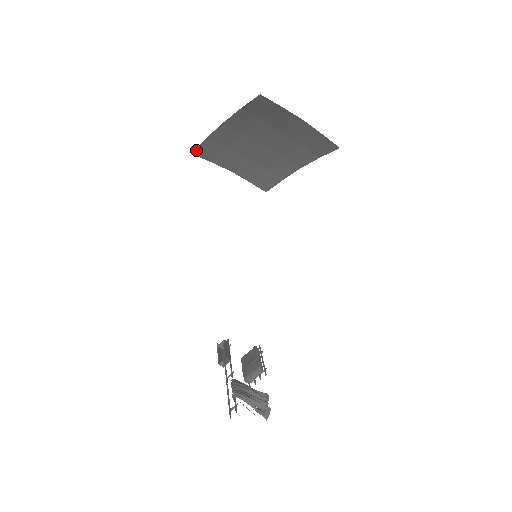
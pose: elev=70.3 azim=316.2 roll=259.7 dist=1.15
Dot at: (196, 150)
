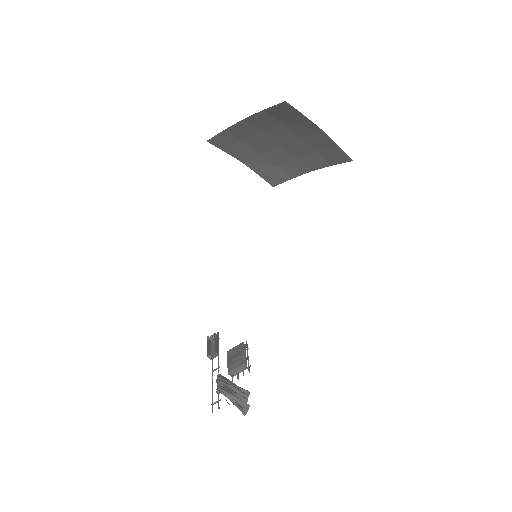
Dot at: (212, 139)
